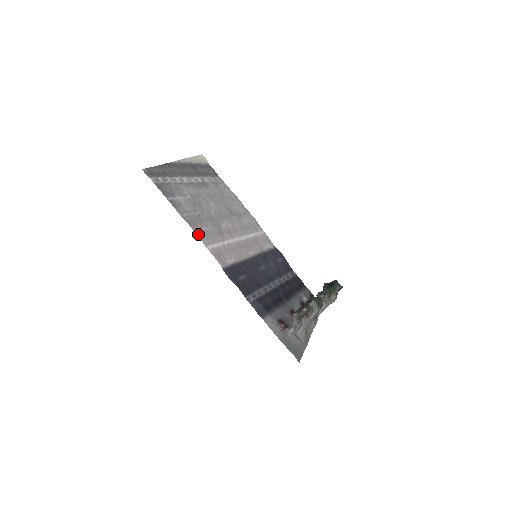
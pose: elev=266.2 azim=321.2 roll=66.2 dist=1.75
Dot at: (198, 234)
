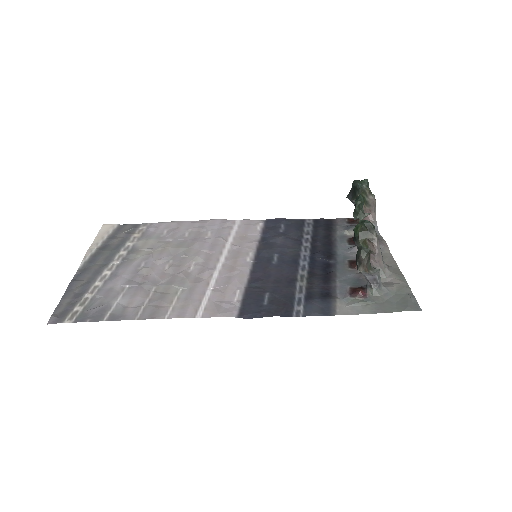
Dot at: (174, 315)
